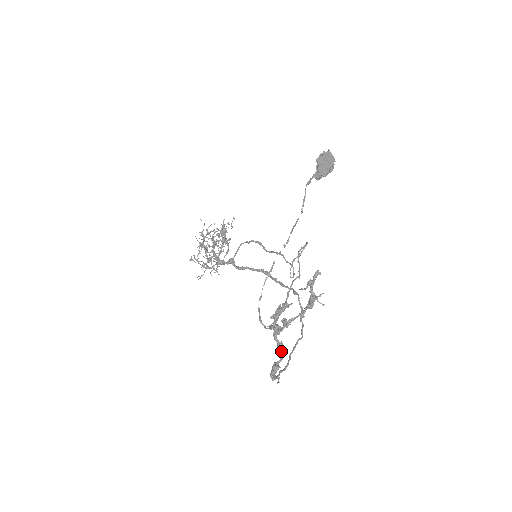
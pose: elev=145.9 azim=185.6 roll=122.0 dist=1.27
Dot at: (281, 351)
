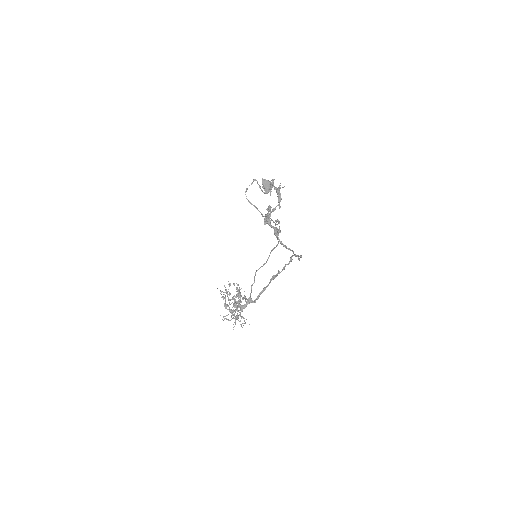
Dot at: occluded
